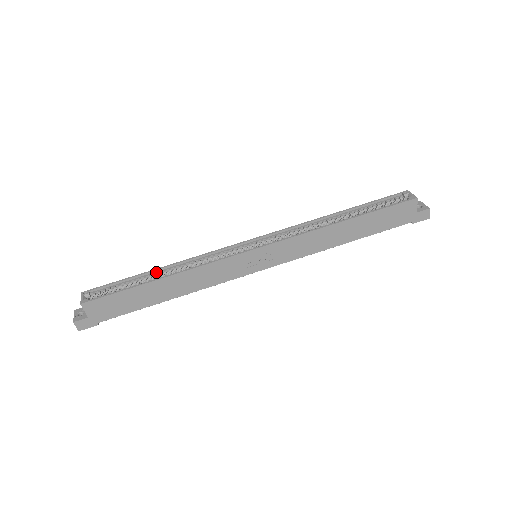
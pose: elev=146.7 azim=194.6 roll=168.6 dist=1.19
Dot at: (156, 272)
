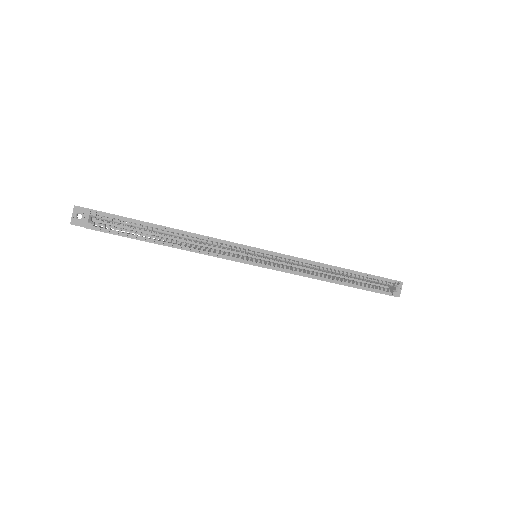
Dot at: (166, 230)
